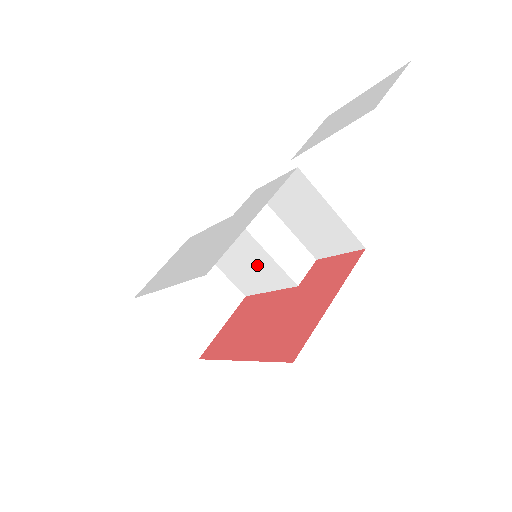
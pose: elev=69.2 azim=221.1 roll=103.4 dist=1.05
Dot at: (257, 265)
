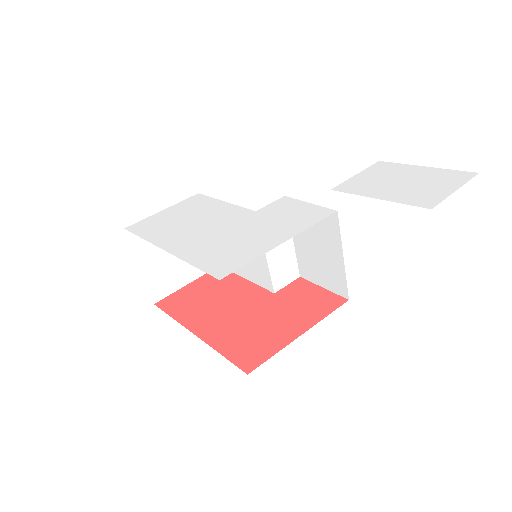
Dot at: occluded
